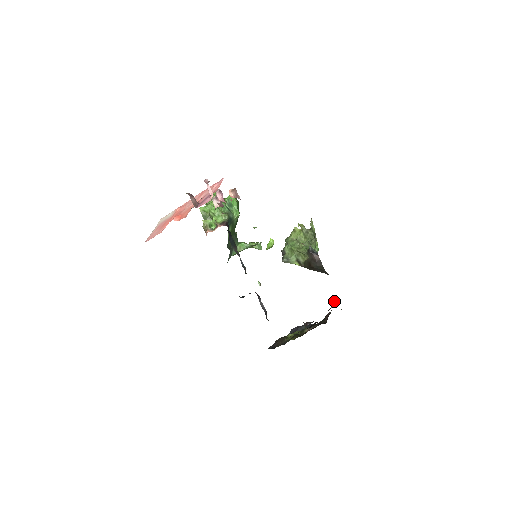
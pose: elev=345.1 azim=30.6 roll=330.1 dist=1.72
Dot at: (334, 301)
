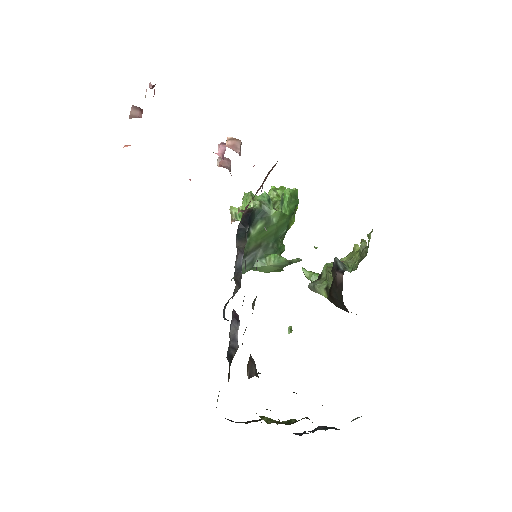
Dot at: occluded
